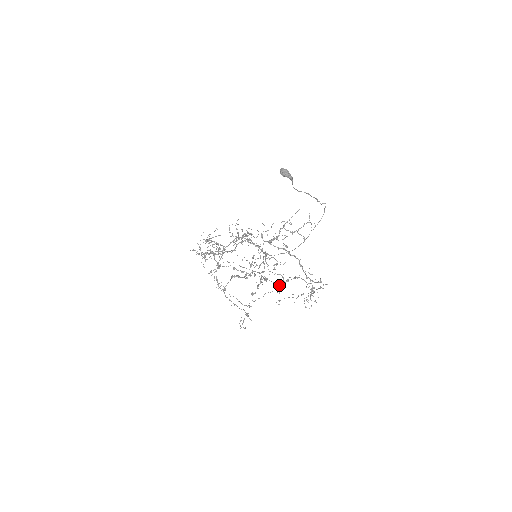
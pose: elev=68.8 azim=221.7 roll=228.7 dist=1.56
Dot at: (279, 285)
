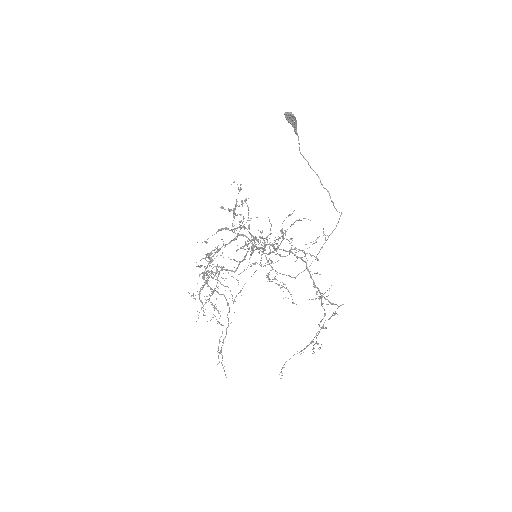
Dot at: (273, 251)
